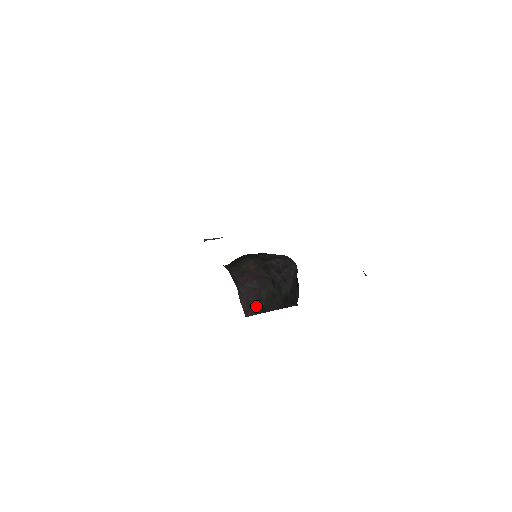
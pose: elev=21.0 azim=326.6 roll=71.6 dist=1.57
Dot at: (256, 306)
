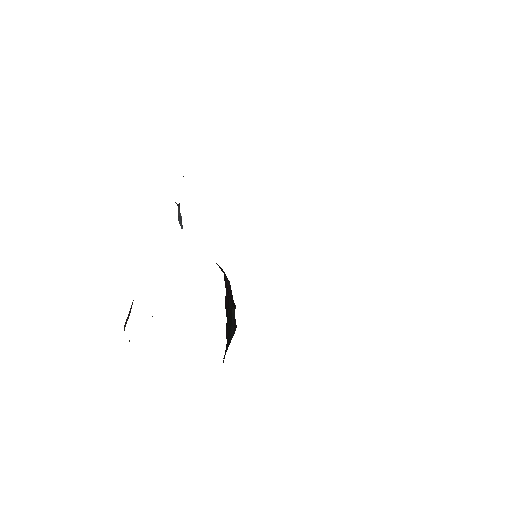
Dot at: (227, 304)
